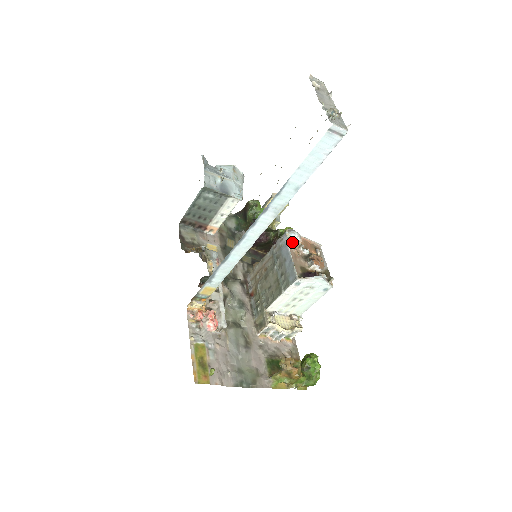
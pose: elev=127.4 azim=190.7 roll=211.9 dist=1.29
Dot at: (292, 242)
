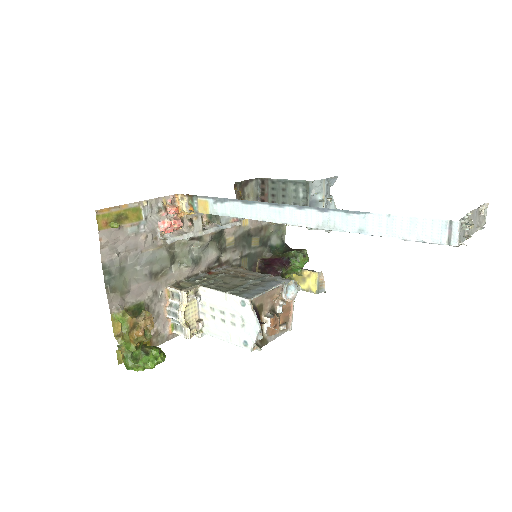
Dot at: (285, 289)
